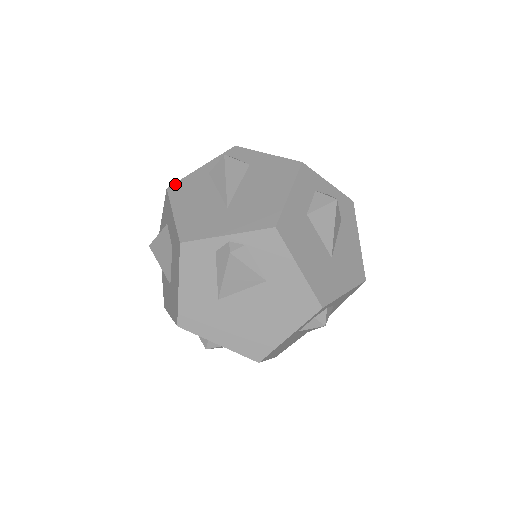
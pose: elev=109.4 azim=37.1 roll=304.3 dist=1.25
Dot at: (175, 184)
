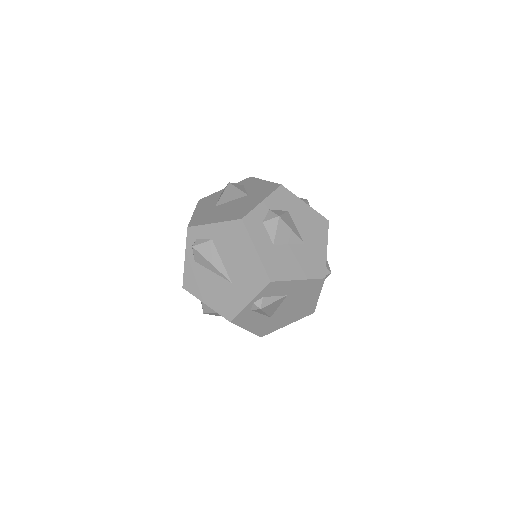
Dot at: (184, 282)
